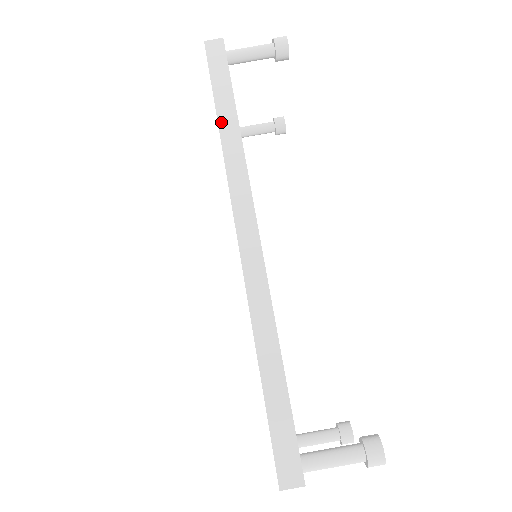
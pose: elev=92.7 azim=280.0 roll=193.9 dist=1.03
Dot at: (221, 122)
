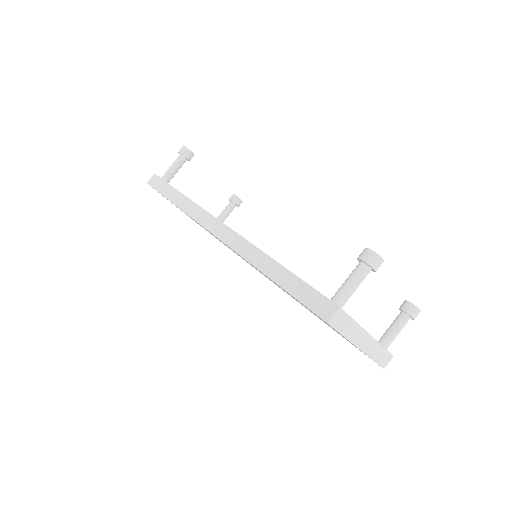
Dot at: (175, 203)
